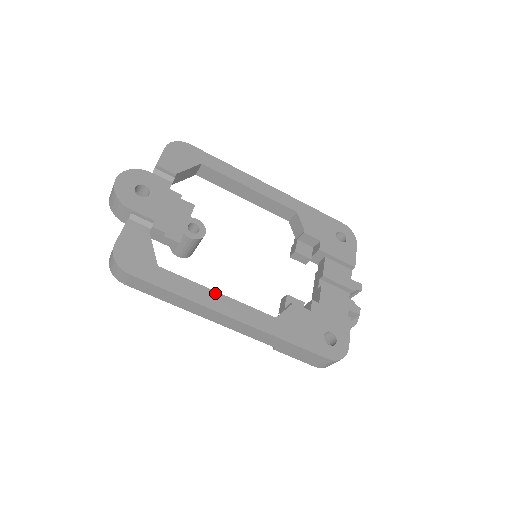
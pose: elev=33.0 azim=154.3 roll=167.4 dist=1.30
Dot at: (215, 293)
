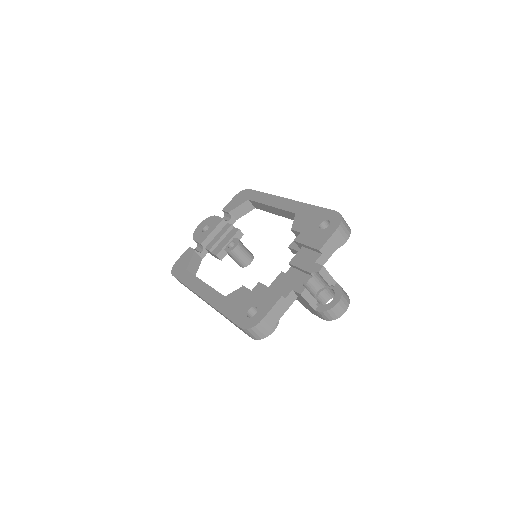
Dot at: (202, 282)
